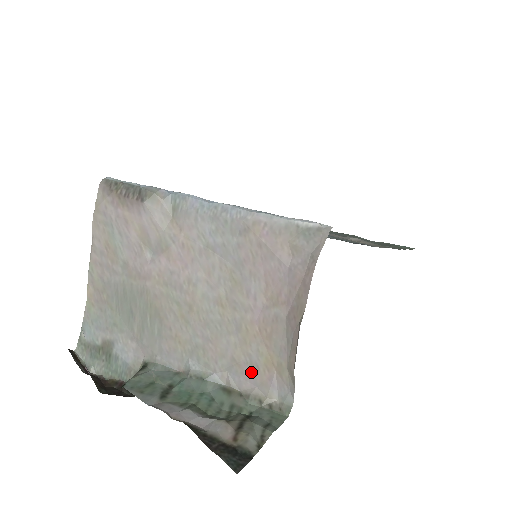
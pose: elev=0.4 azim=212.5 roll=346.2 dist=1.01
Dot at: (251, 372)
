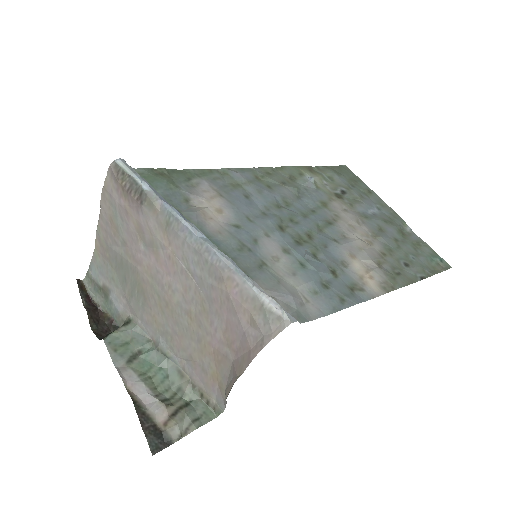
Dot at: (201, 373)
